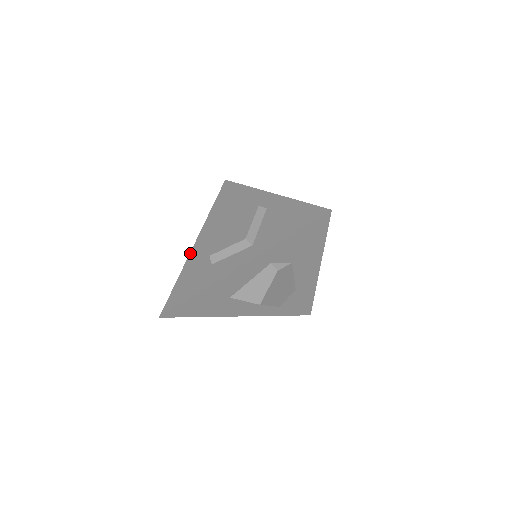
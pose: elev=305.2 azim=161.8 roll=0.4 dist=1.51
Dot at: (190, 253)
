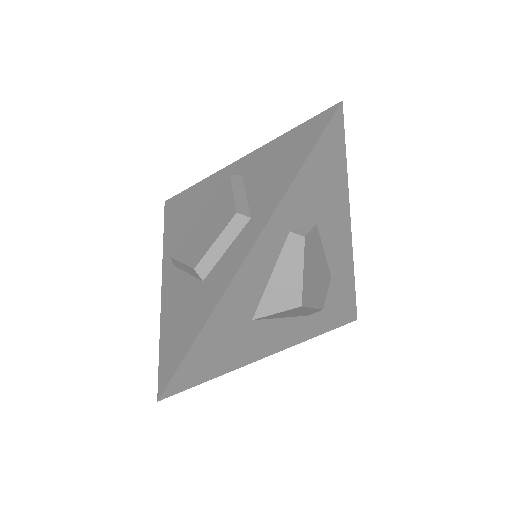
Dot at: (161, 295)
